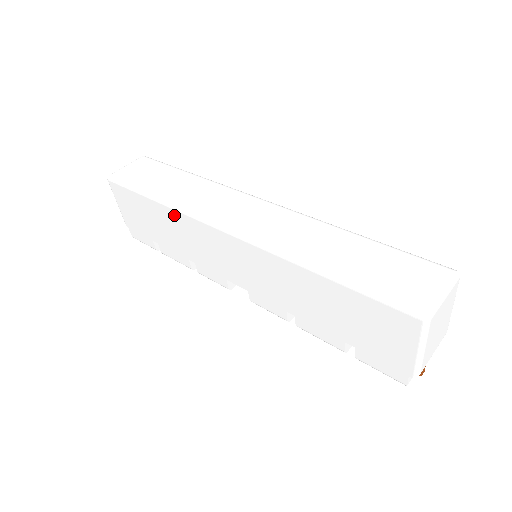
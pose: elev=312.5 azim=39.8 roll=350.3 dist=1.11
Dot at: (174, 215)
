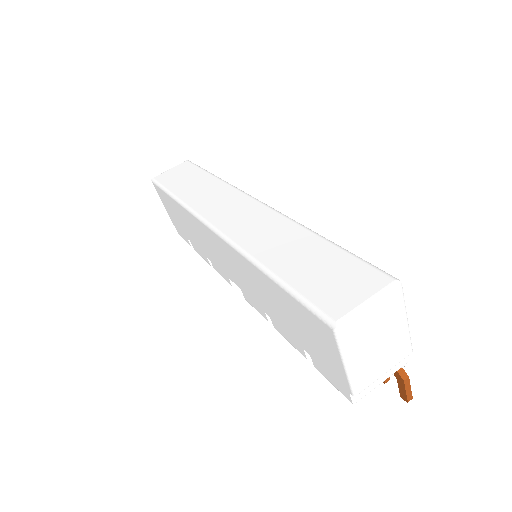
Dot at: (186, 213)
